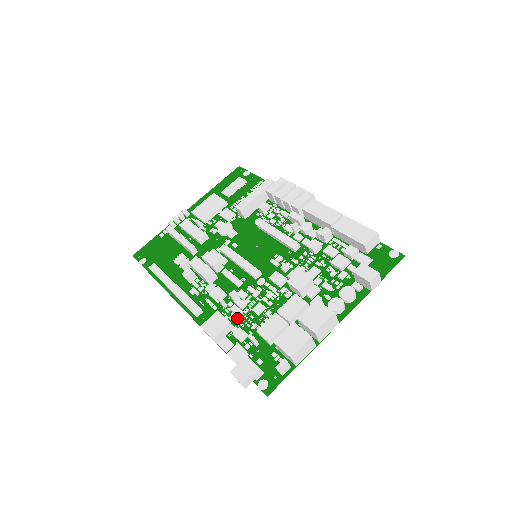
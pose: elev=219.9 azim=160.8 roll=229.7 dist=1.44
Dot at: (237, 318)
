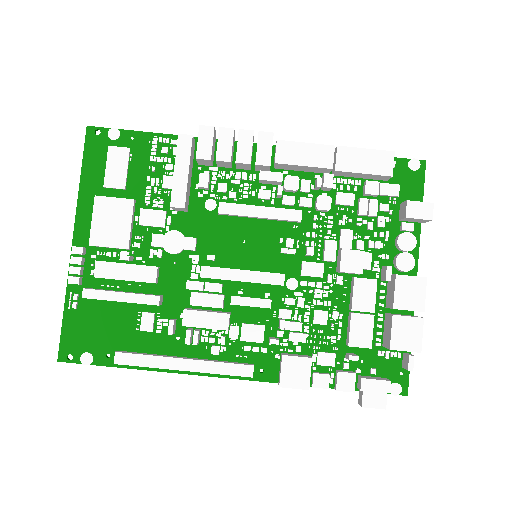
Dot at: (304, 344)
